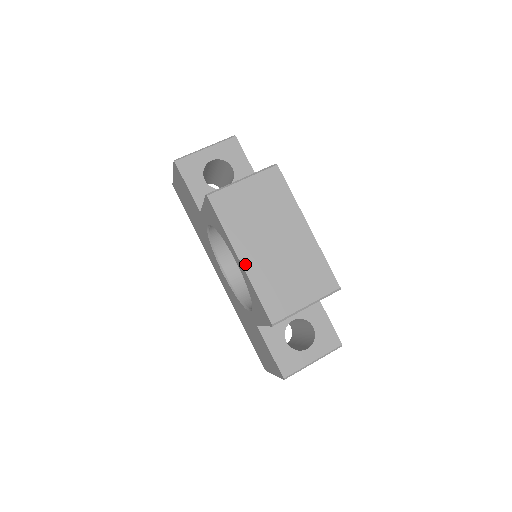
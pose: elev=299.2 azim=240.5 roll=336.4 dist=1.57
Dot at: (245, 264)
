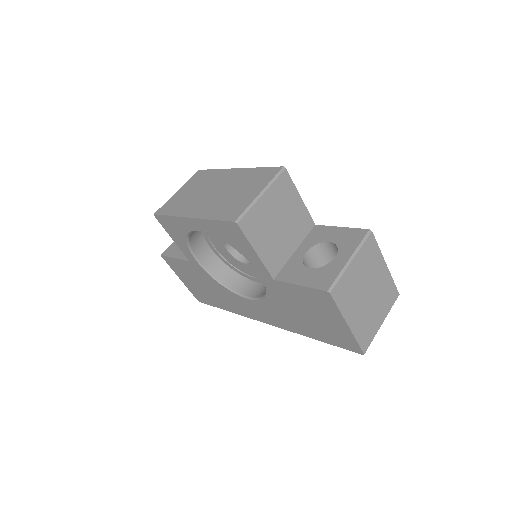
Dot at: (195, 216)
